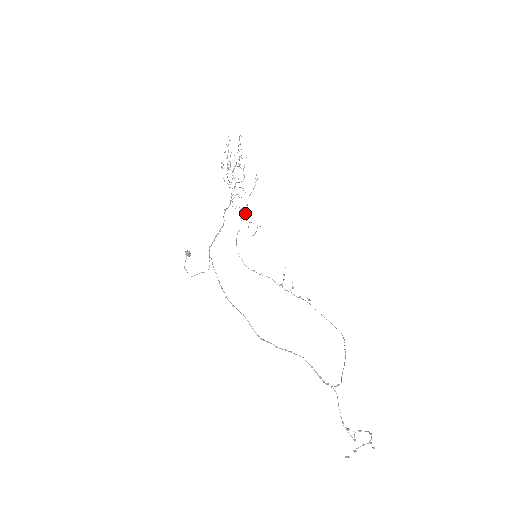
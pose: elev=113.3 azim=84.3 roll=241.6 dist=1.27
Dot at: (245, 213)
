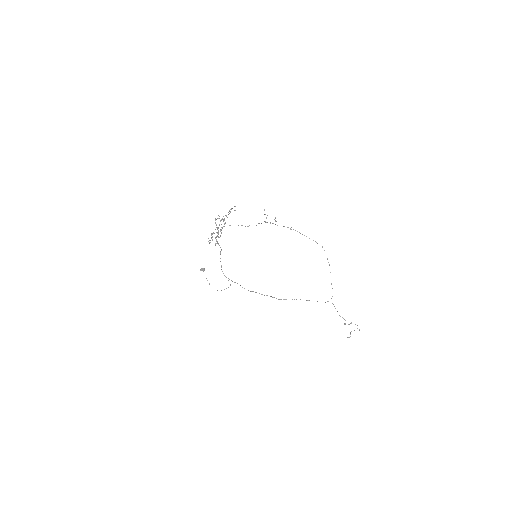
Dot at: occluded
